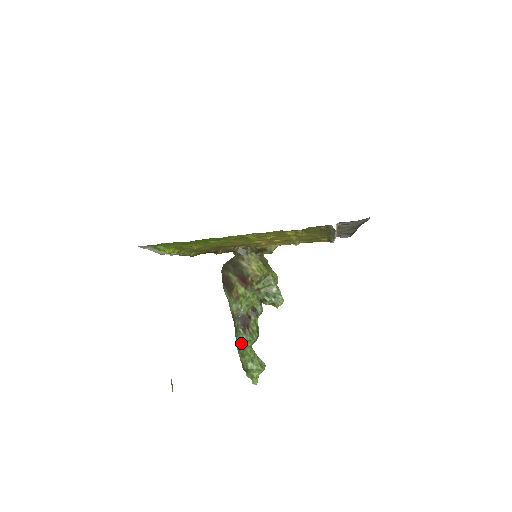
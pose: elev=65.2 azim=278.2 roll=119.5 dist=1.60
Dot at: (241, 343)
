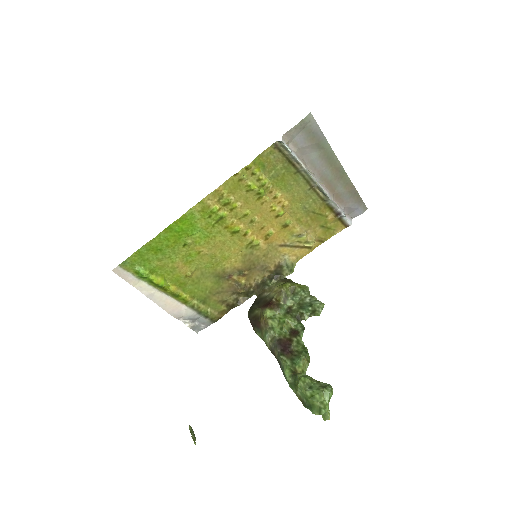
Dot at: (290, 374)
